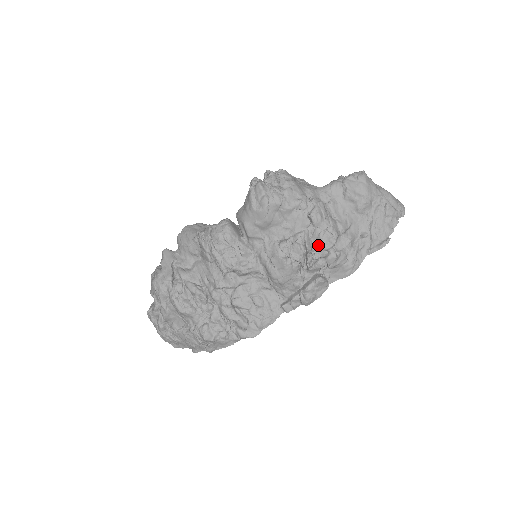
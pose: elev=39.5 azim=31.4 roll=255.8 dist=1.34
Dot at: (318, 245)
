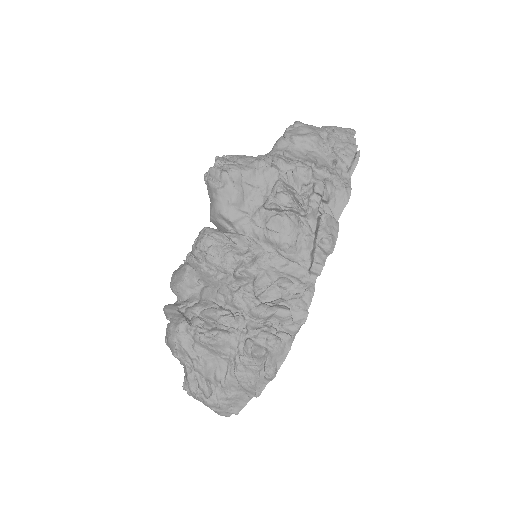
Dot at: (299, 184)
